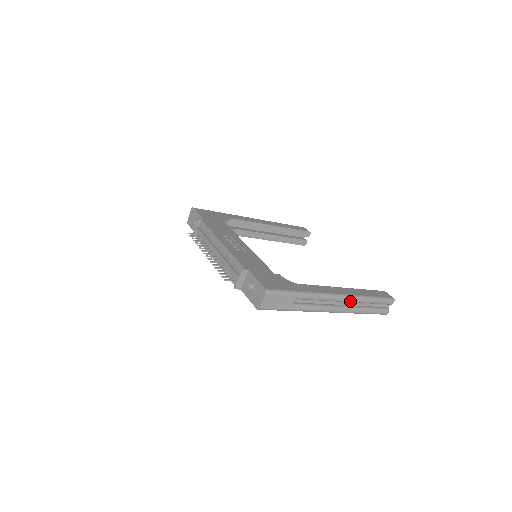
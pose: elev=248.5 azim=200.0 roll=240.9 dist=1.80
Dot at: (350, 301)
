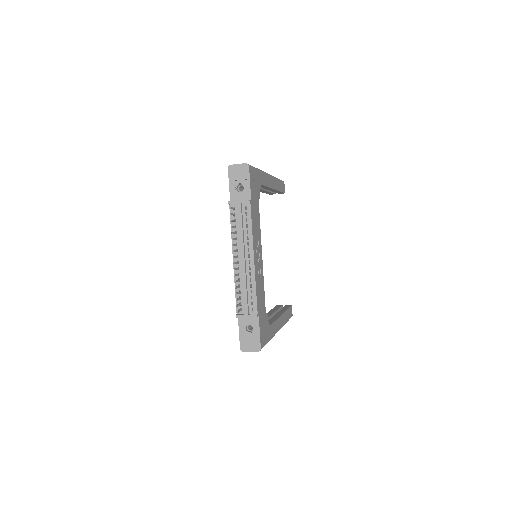
Dot at: occluded
